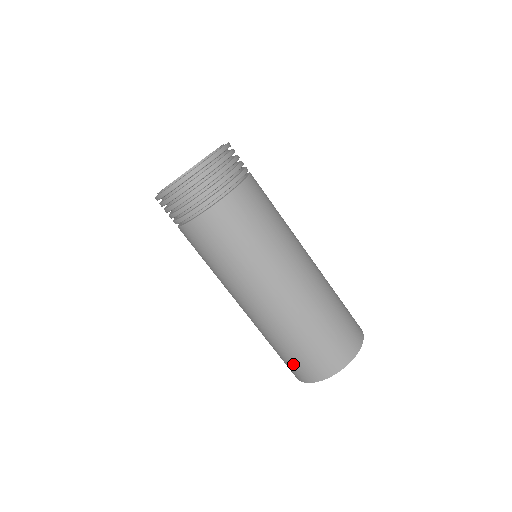
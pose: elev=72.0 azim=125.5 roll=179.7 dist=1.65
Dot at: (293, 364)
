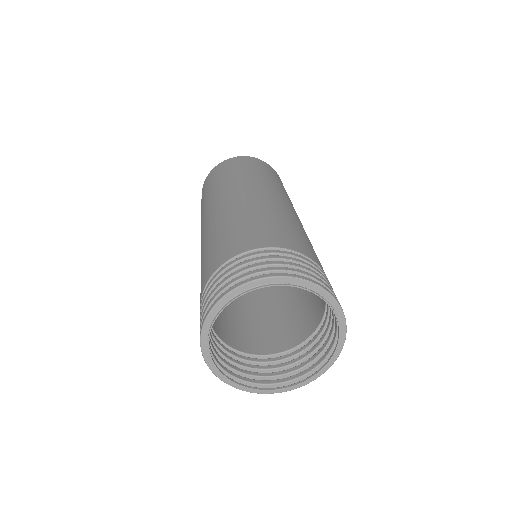
Dot at: occluded
